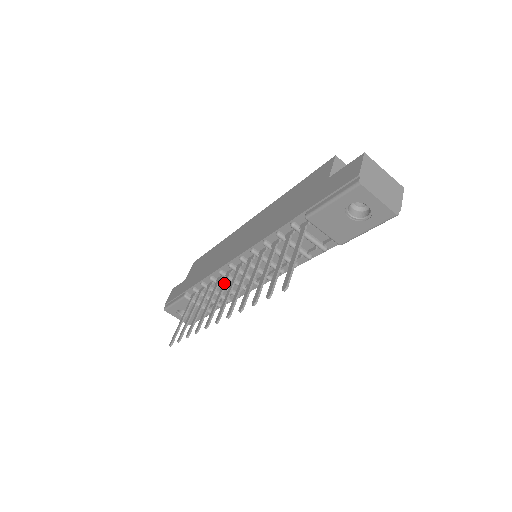
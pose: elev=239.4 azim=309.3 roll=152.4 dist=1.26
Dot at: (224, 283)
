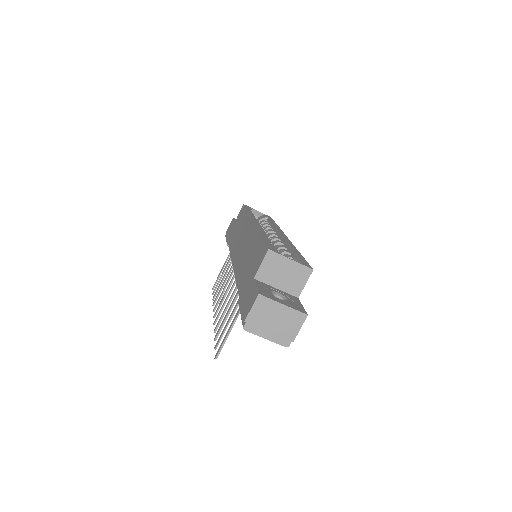
Dot at: (231, 274)
